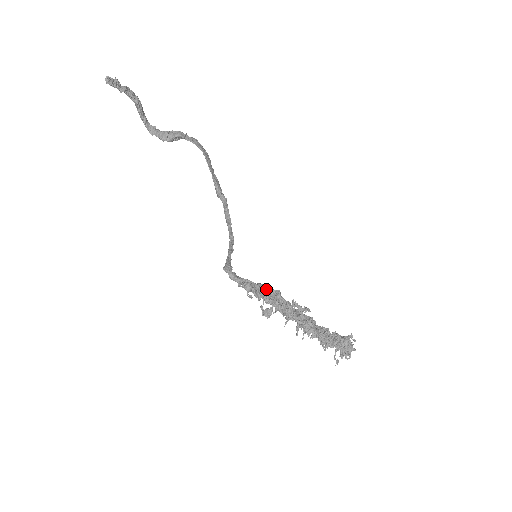
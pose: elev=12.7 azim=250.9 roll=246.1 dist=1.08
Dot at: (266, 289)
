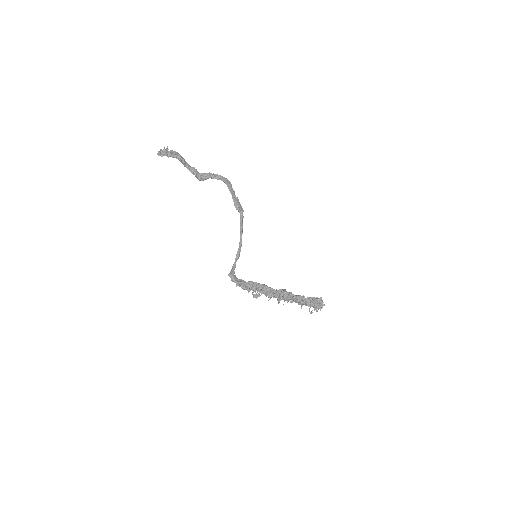
Dot at: (254, 284)
